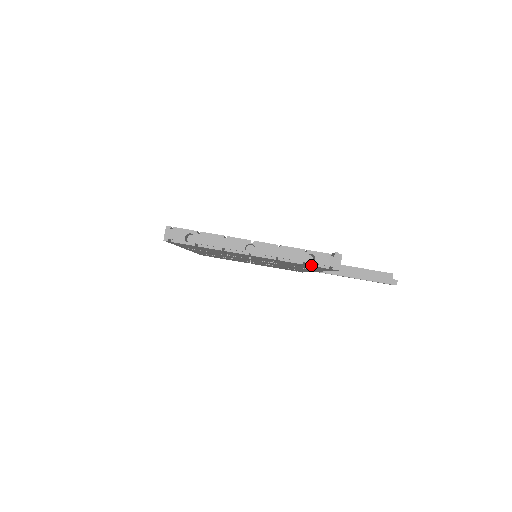
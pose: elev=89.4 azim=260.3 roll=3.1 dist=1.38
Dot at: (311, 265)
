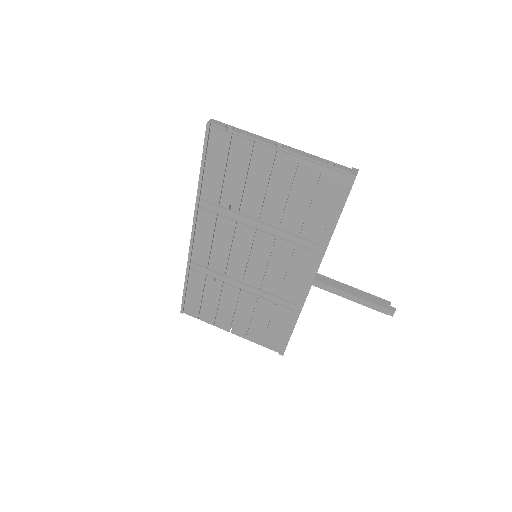
Dot at: (331, 169)
